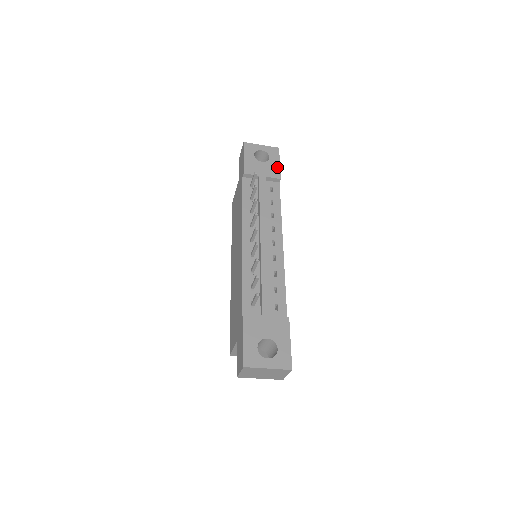
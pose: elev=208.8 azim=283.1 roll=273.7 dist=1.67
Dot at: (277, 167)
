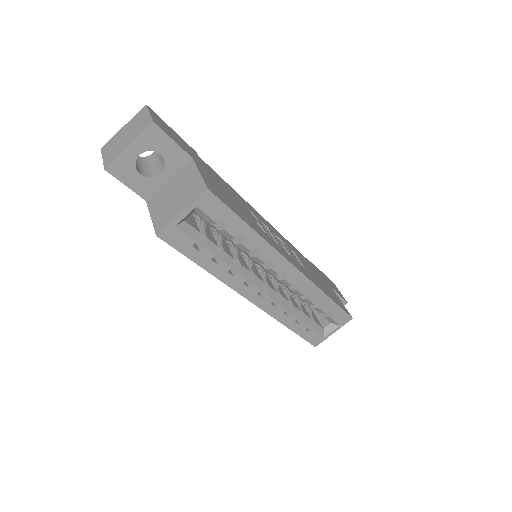
Dot at: occluded
